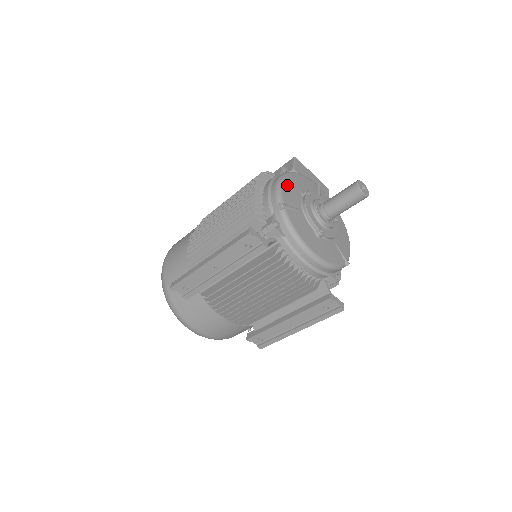
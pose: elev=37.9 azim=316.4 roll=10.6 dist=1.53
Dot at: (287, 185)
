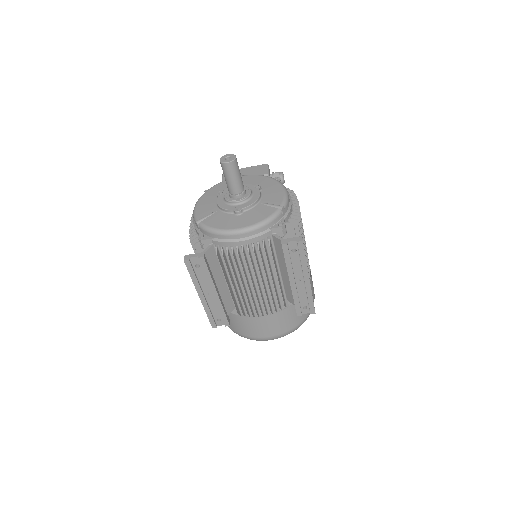
Dot at: (201, 204)
